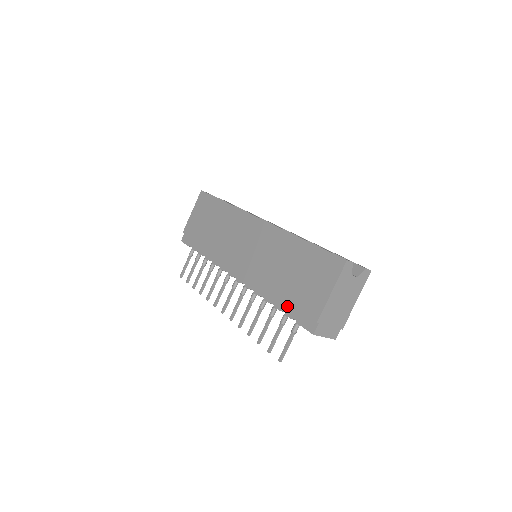
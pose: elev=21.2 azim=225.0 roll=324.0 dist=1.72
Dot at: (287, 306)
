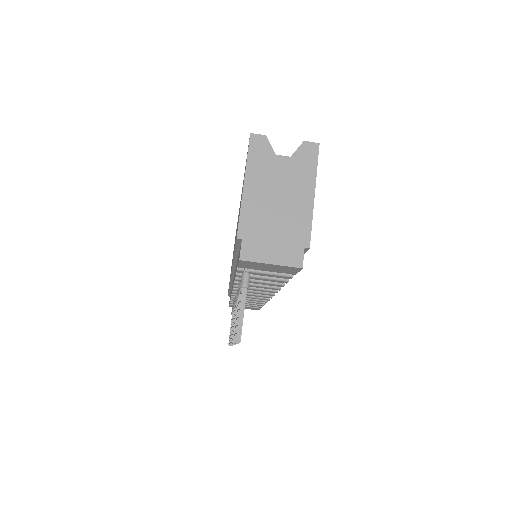
Dot at: occluded
